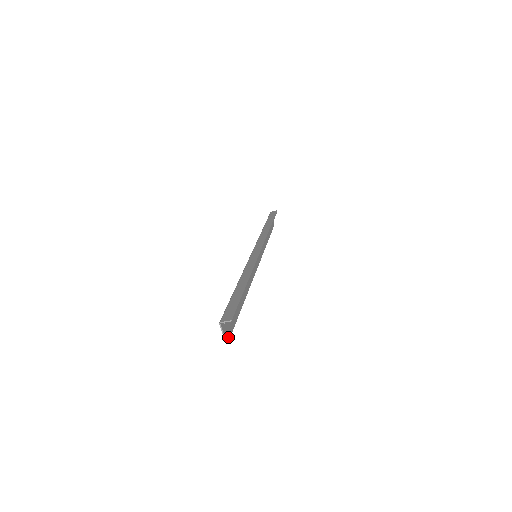
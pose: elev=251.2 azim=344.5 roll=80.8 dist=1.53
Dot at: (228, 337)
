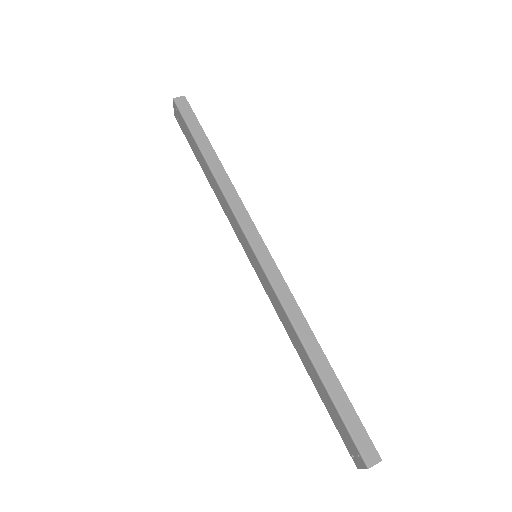
Dot at: (354, 458)
